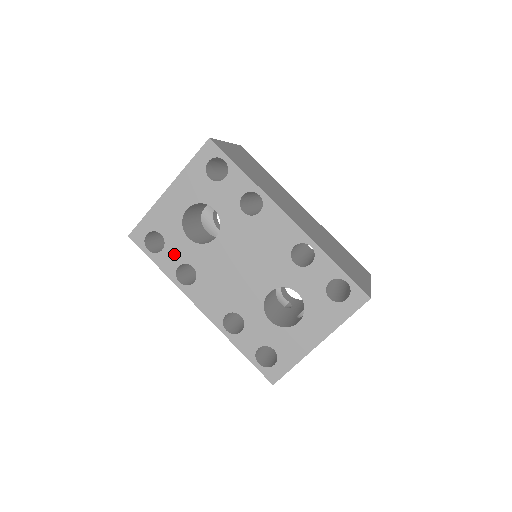
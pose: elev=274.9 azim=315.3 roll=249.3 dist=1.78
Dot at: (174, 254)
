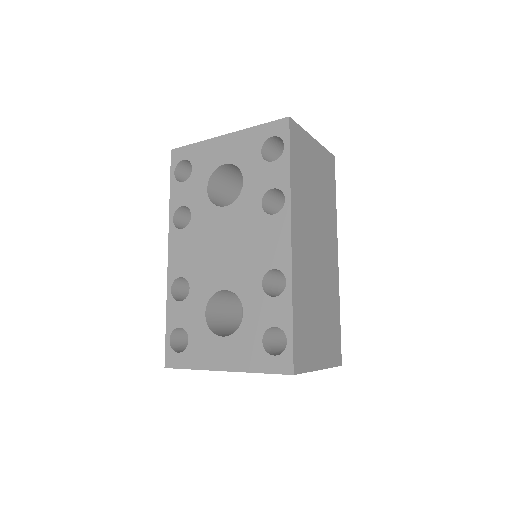
Dot at: (188, 193)
